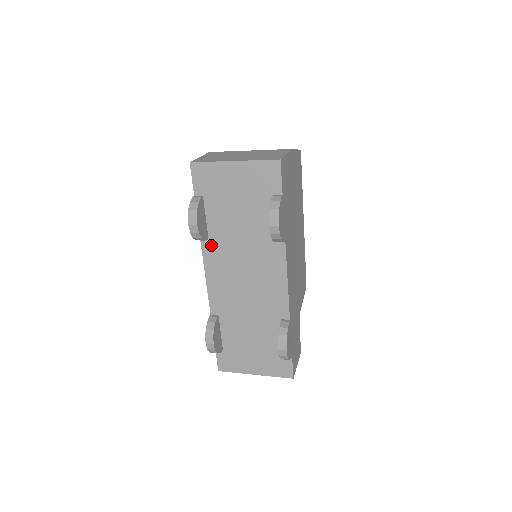
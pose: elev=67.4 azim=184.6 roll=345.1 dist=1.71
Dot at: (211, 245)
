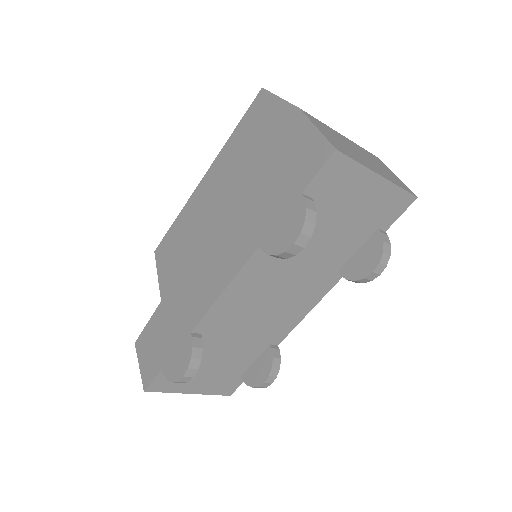
Dot at: (266, 257)
